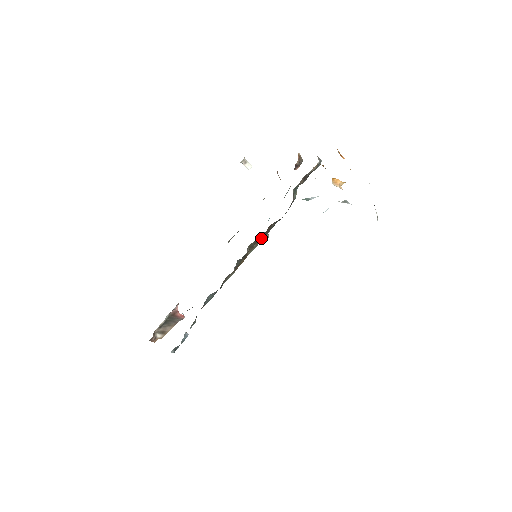
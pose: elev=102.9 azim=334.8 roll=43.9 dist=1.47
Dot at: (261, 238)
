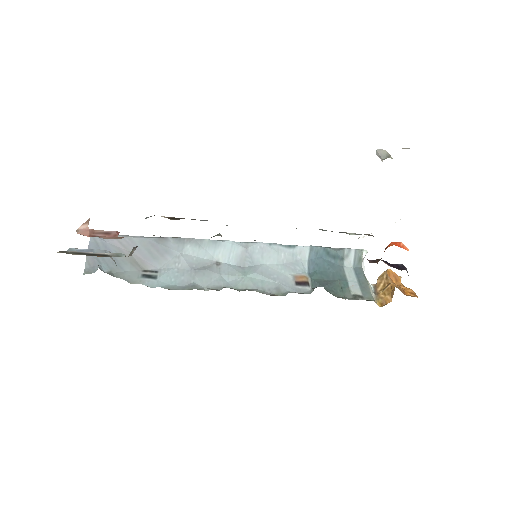
Dot at: occluded
